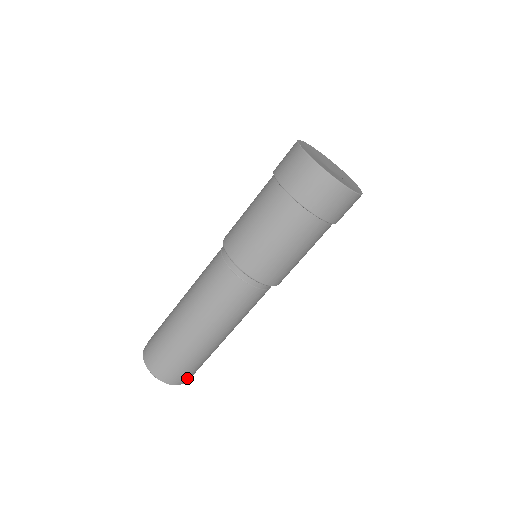
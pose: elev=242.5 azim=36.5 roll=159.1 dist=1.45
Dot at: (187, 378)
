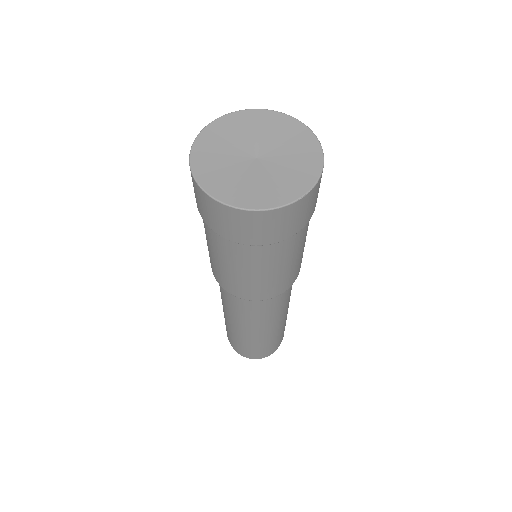
Dot at: (280, 343)
